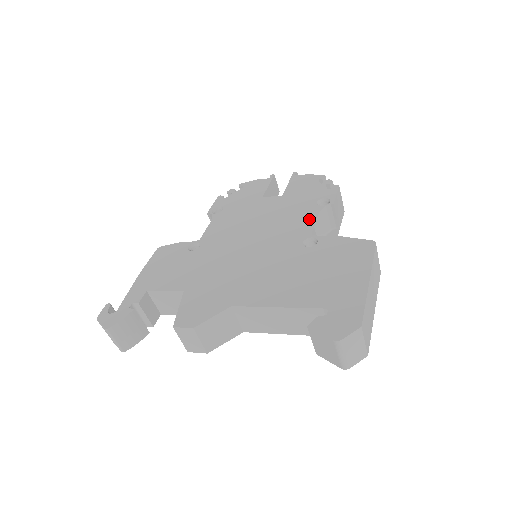
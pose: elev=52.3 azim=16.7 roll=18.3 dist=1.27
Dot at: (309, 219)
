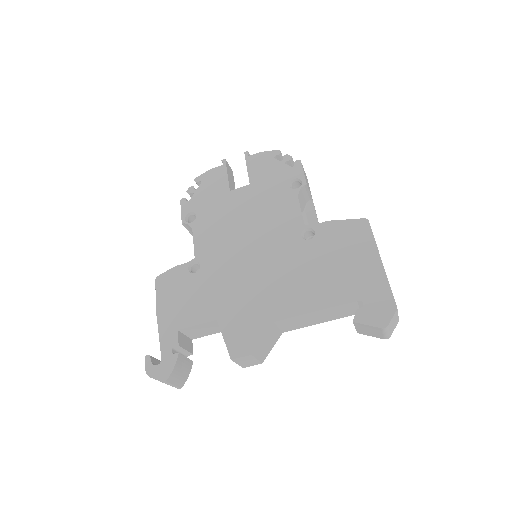
Dot at: (293, 208)
